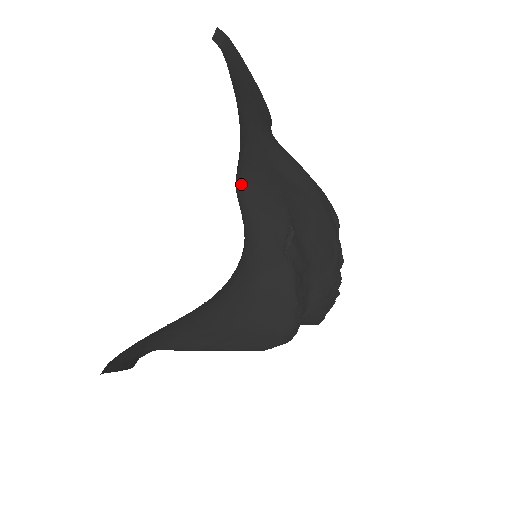
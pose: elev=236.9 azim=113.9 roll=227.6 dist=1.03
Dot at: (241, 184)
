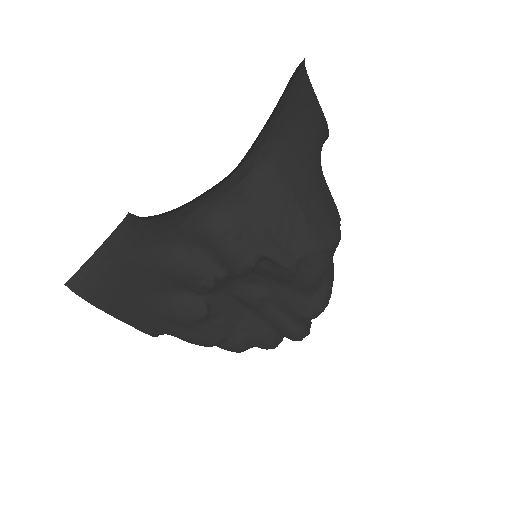
Dot at: occluded
